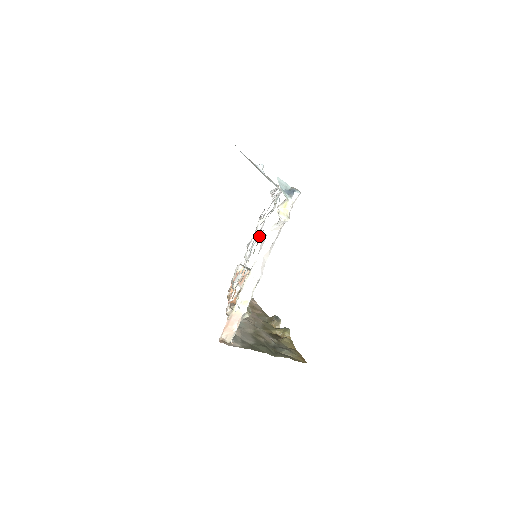
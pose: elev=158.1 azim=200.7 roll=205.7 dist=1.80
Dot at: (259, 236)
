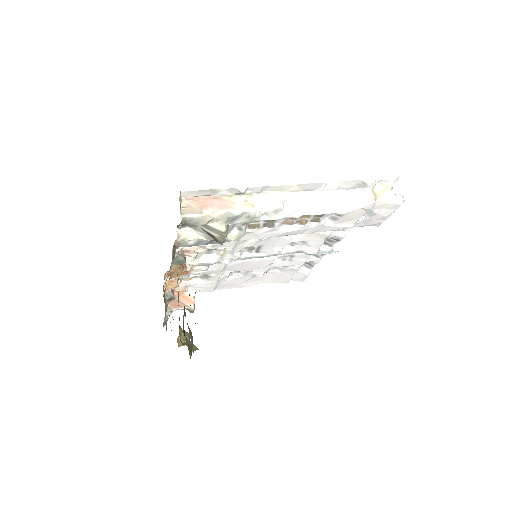
Dot at: (279, 247)
